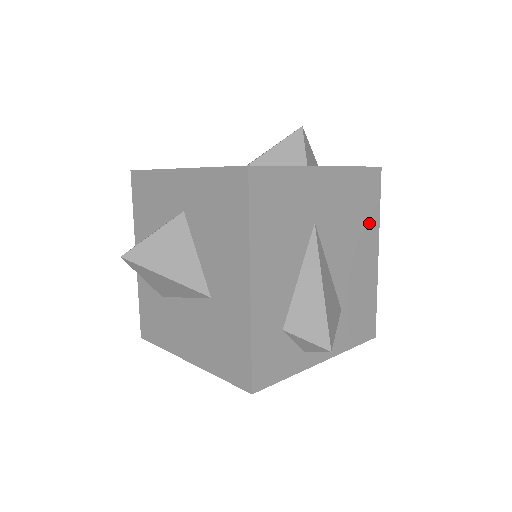
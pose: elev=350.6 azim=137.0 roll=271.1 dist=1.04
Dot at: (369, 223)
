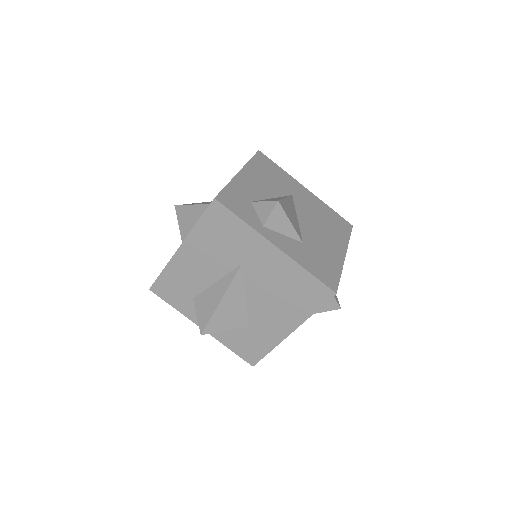
Dot at: (338, 235)
